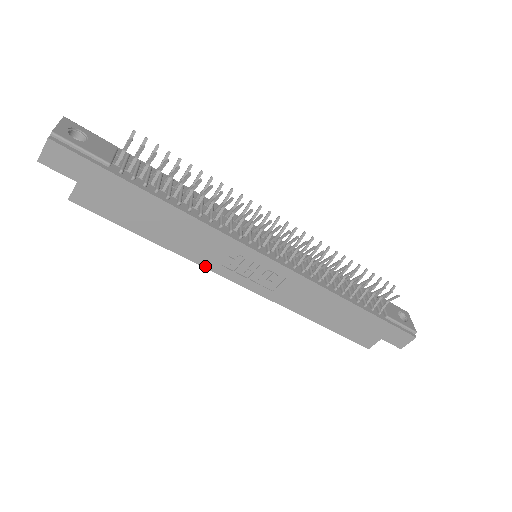
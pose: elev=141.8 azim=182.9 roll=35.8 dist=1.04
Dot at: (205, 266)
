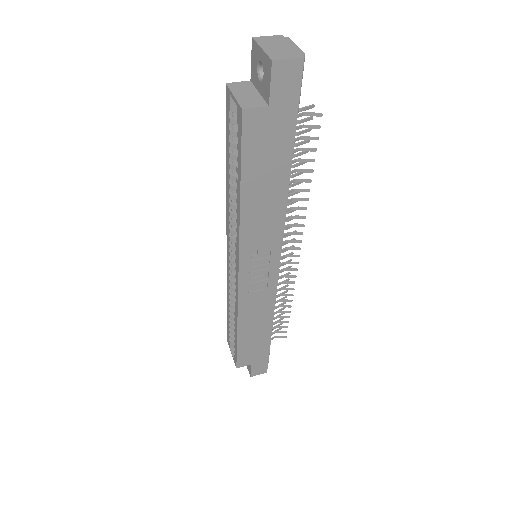
Dot at: (241, 243)
